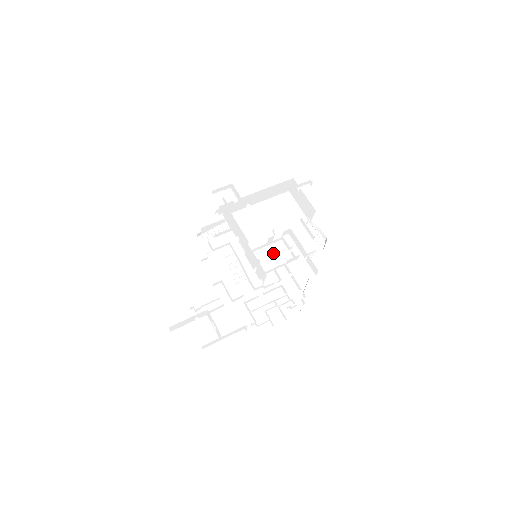
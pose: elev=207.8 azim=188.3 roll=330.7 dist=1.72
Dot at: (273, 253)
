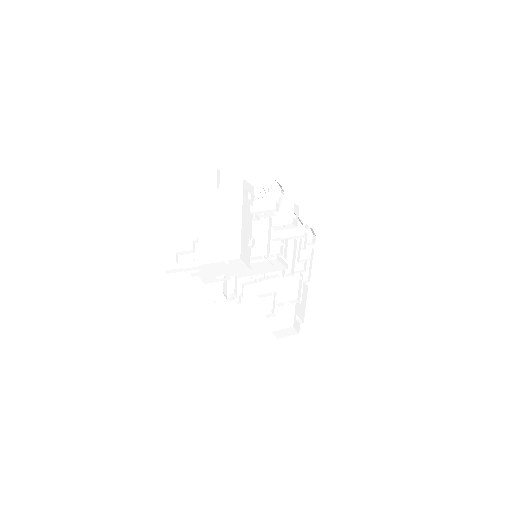
Dot at: (255, 234)
